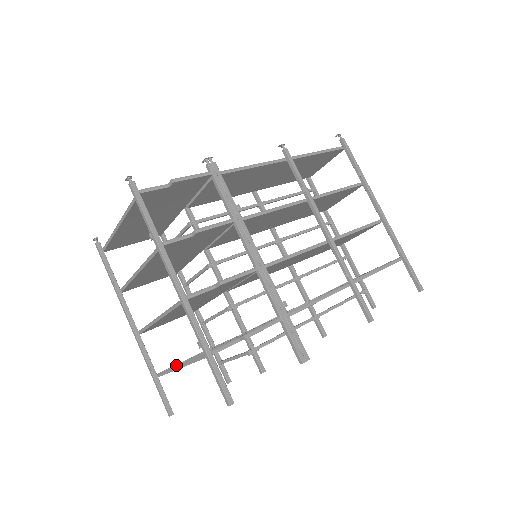
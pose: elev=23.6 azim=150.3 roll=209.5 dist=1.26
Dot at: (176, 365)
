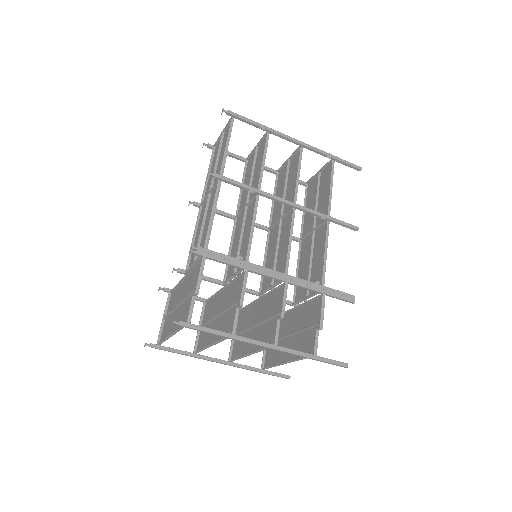
Dot at: (264, 352)
